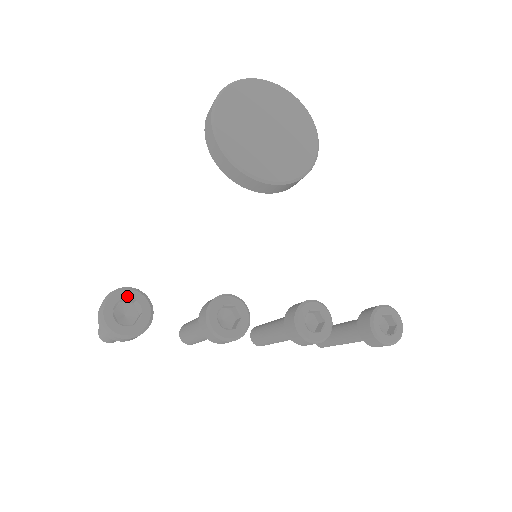
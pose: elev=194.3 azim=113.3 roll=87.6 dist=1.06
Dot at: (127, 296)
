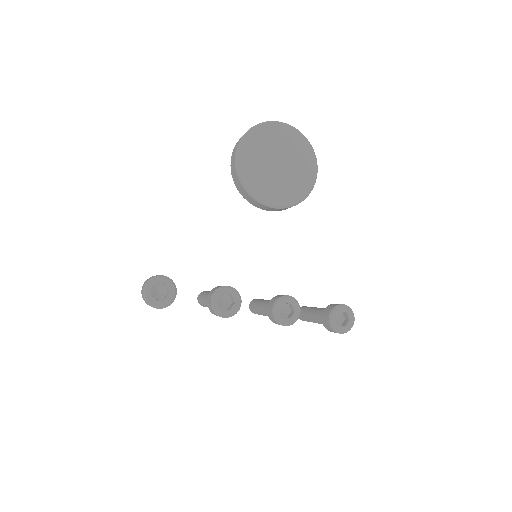
Dot at: (161, 281)
